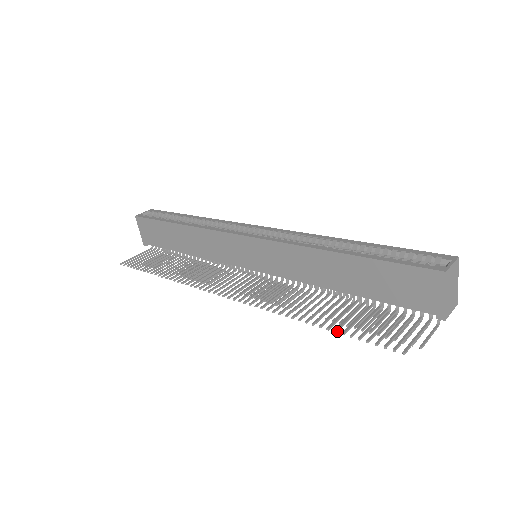
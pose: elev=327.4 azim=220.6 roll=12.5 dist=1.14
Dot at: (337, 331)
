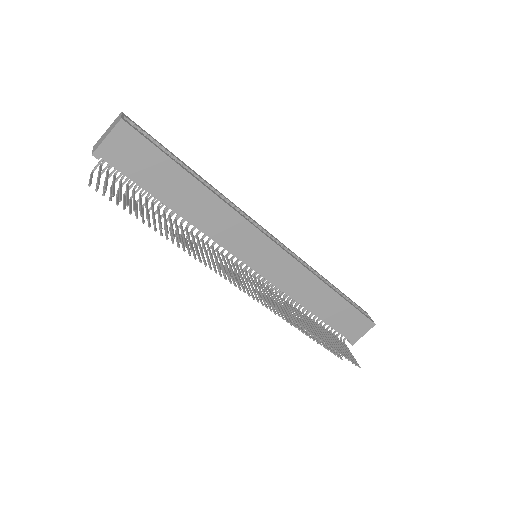
Dot at: (331, 348)
